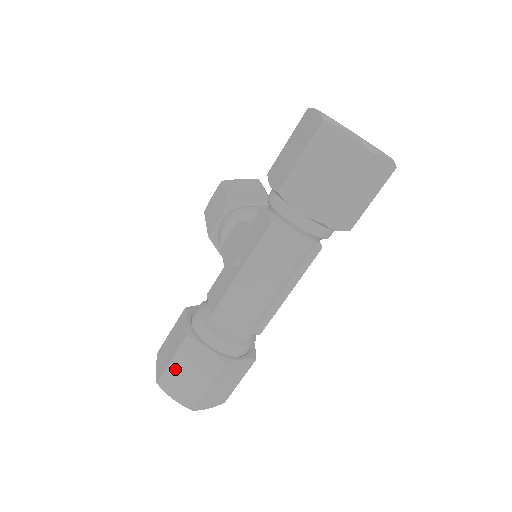
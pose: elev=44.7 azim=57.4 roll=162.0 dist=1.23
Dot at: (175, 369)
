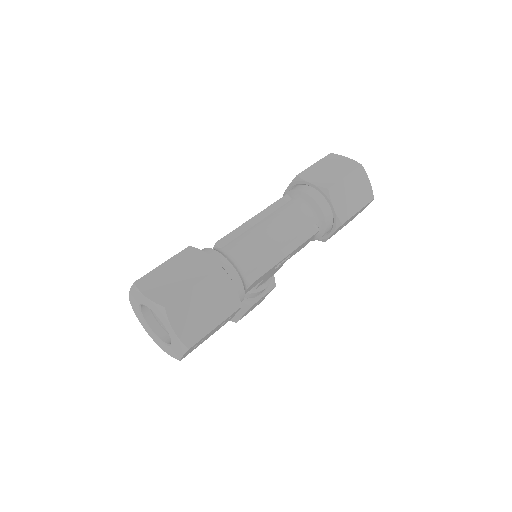
Dot at: (163, 270)
